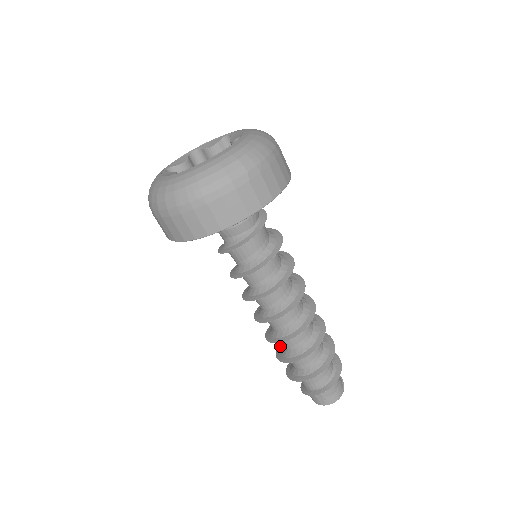
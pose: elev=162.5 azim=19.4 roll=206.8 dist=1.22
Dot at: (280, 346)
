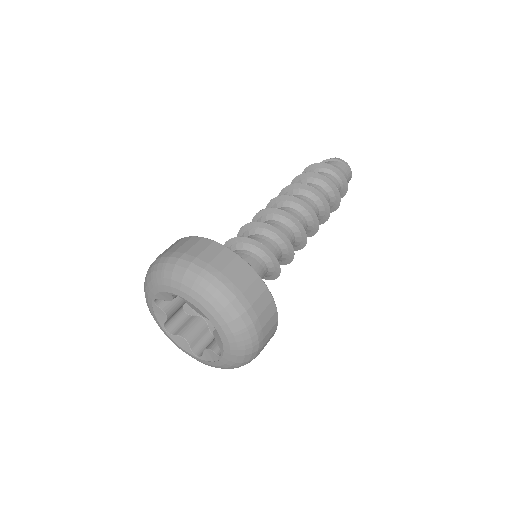
Dot at: occluded
